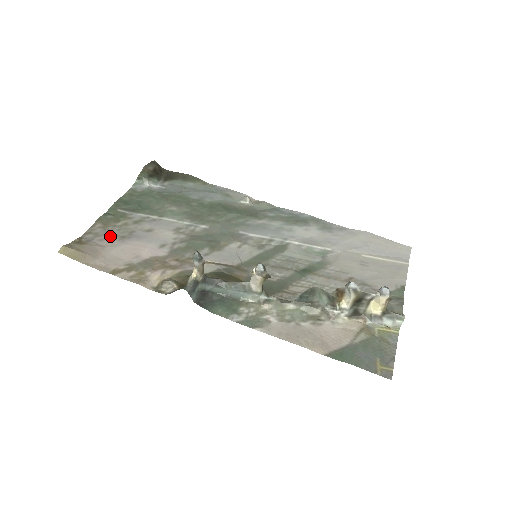
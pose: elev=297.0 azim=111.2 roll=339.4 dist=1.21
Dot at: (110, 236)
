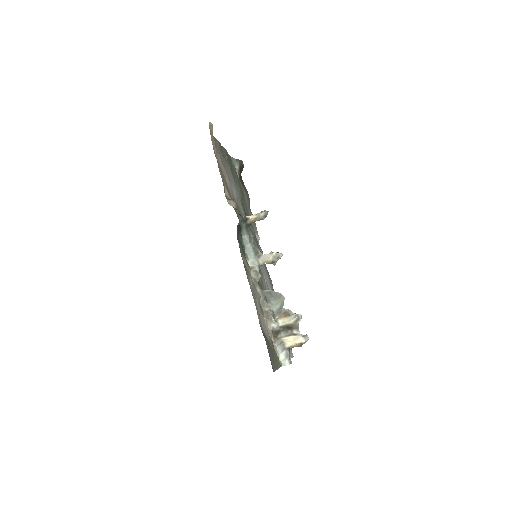
Dot at: occluded
